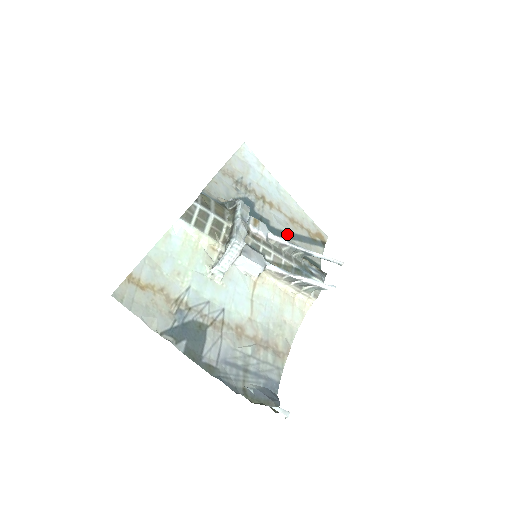
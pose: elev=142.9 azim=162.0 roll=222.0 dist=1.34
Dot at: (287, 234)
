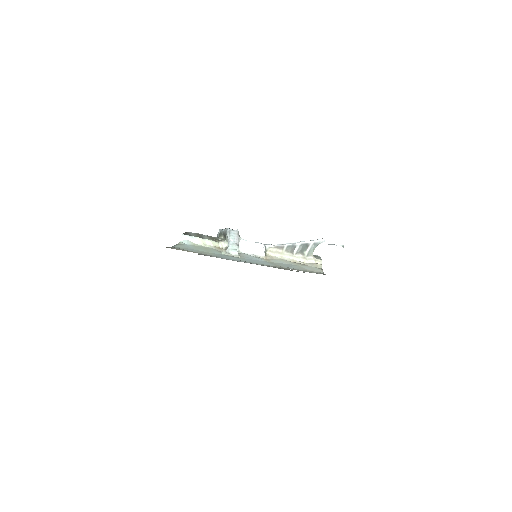
Dot at: occluded
